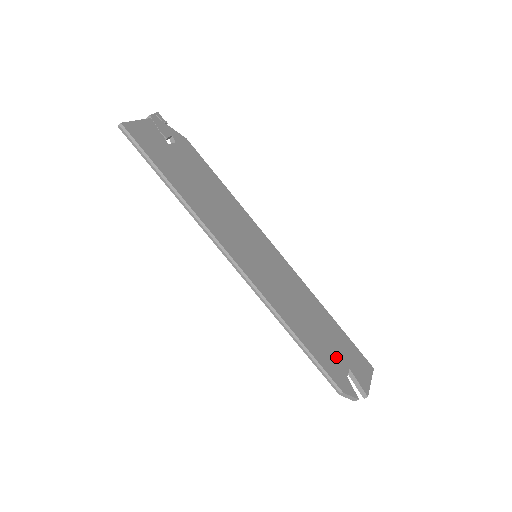
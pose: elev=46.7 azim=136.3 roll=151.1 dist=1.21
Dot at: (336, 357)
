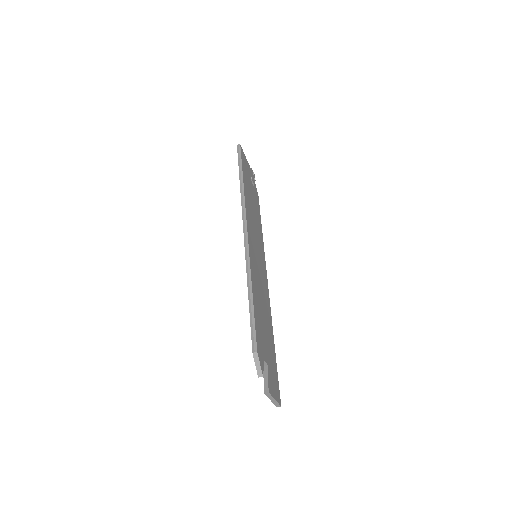
Dot at: (265, 346)
